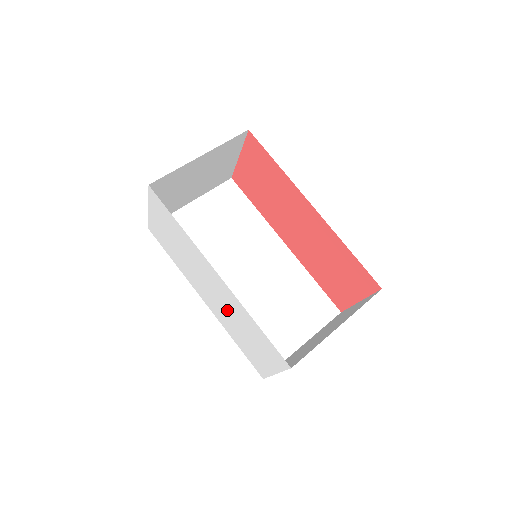
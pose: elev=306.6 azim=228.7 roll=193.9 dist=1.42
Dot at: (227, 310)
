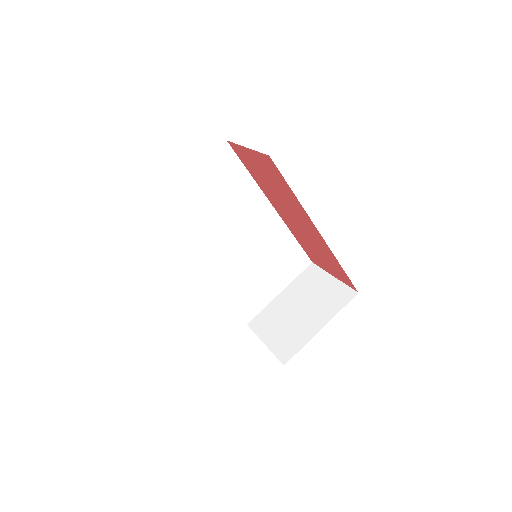
Dot at: occluded
